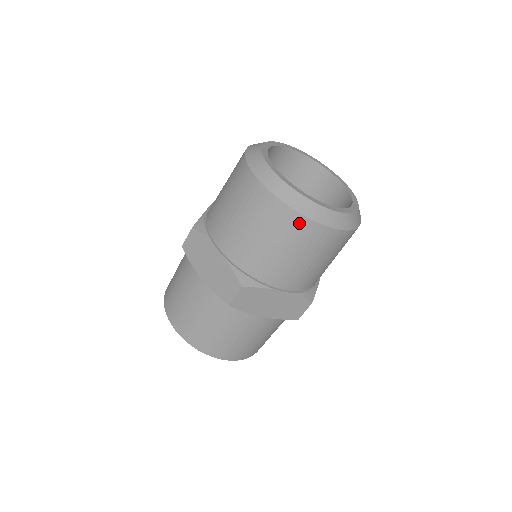
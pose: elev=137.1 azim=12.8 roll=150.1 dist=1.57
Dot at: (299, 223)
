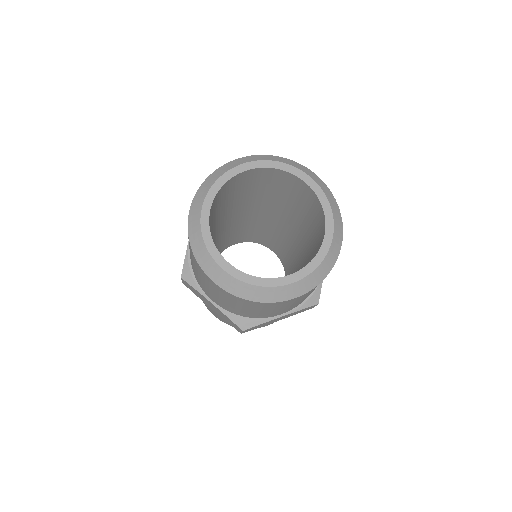
Dot at: (196, 263)
